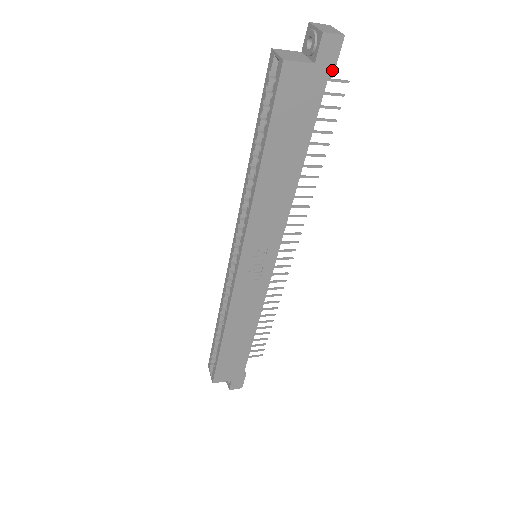
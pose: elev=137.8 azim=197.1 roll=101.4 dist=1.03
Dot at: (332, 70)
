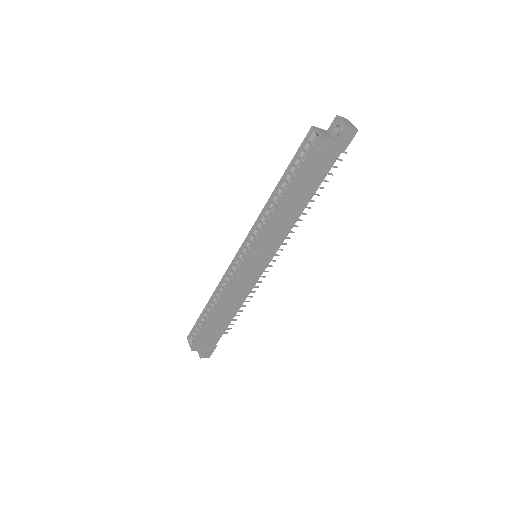
Dot at: (346, 147)
